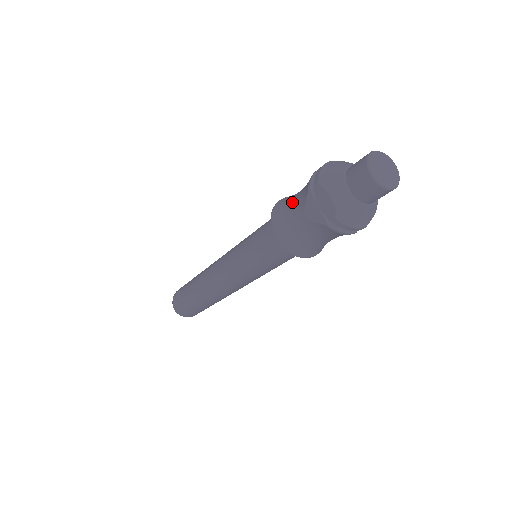
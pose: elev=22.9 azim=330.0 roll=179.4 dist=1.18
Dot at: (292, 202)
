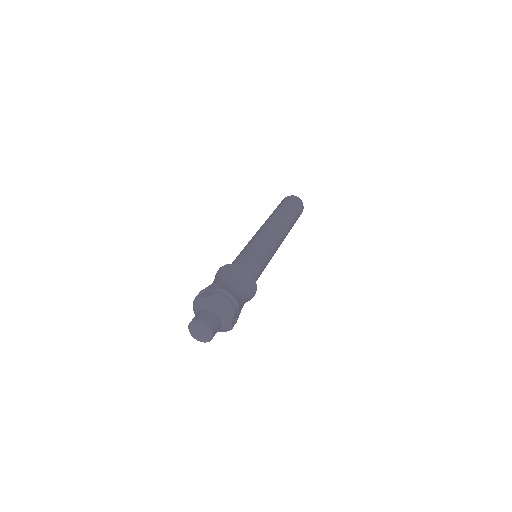
Dot at: occluded
